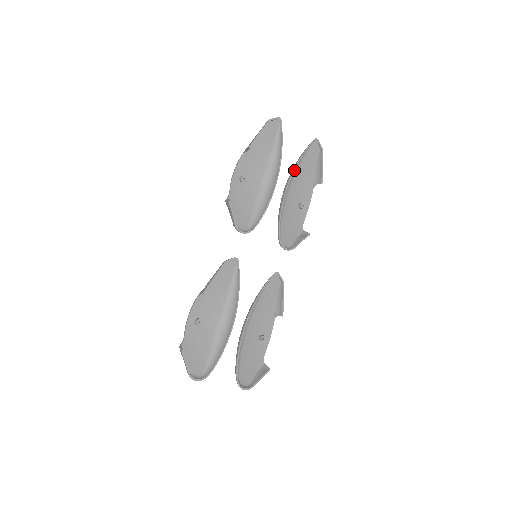
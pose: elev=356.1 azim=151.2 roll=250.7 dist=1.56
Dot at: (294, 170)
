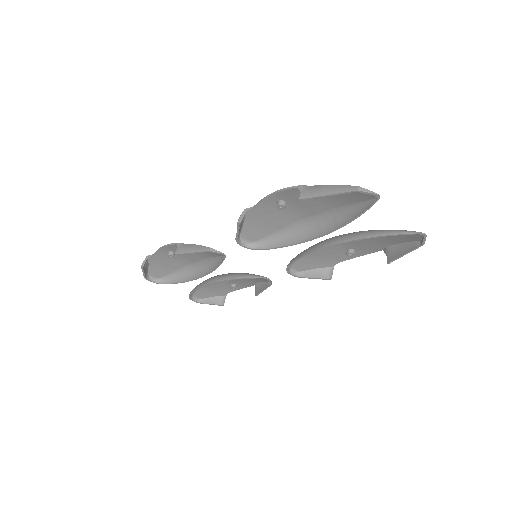
Dot at: (364, 232)
